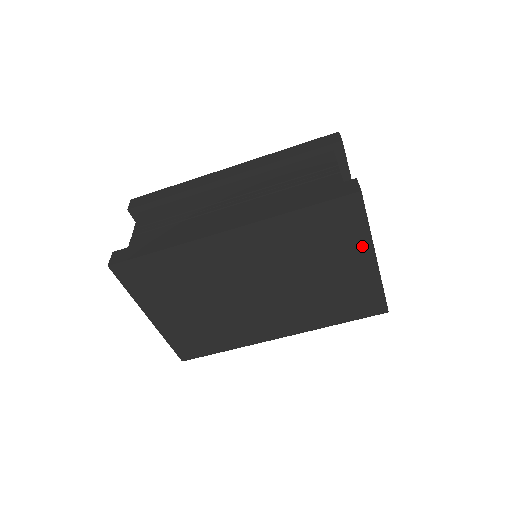
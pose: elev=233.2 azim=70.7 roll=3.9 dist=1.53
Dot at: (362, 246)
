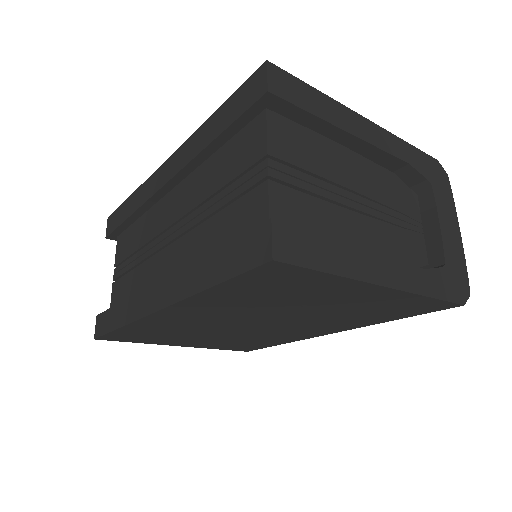
Dot at: (347, 286)
